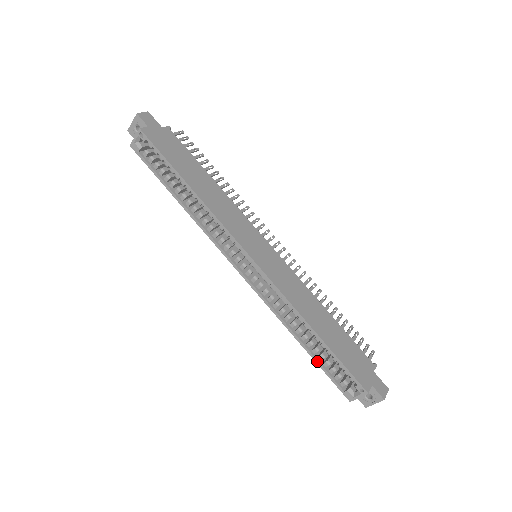
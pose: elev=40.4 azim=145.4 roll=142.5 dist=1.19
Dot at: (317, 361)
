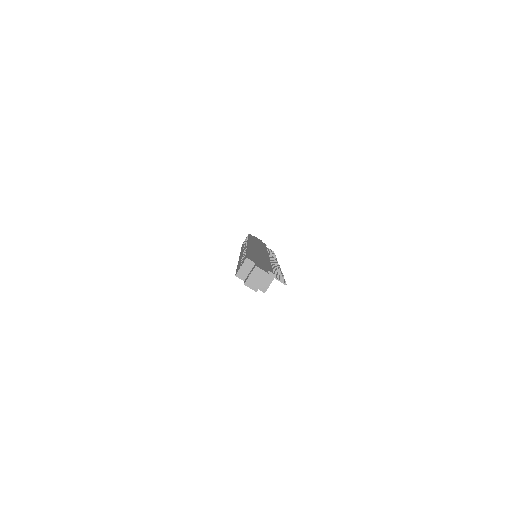
Dot at: (238, 267)
